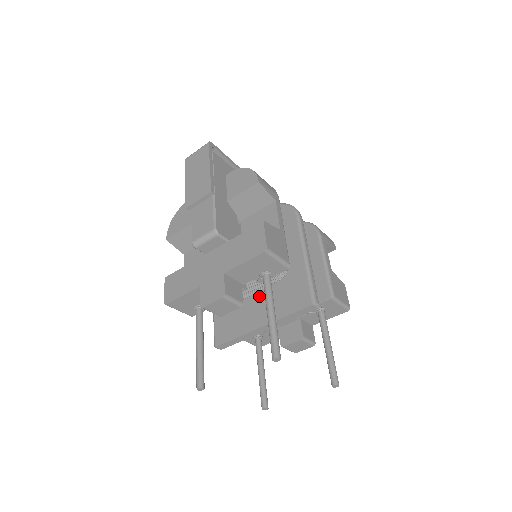
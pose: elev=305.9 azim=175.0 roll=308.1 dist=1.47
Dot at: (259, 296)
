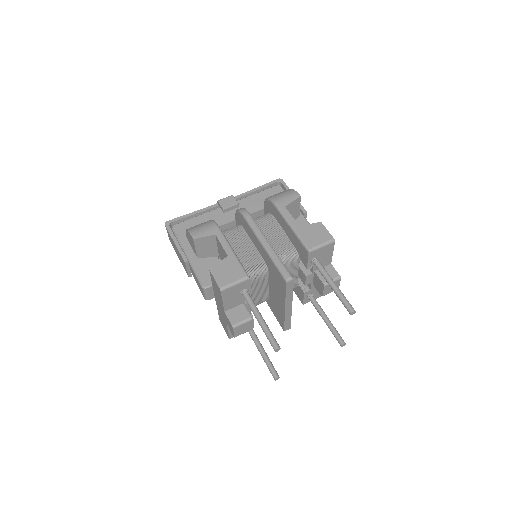
Dot at: (271, 288)
